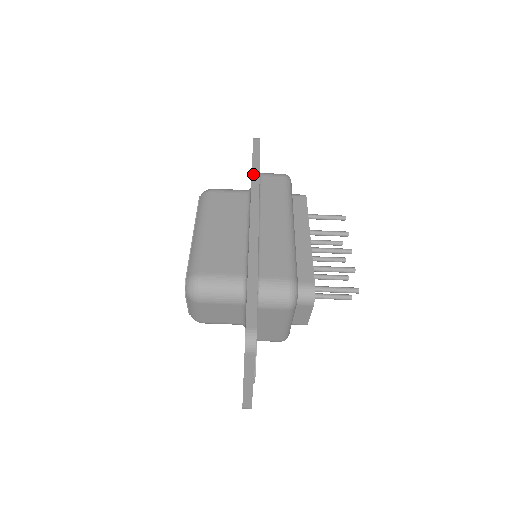
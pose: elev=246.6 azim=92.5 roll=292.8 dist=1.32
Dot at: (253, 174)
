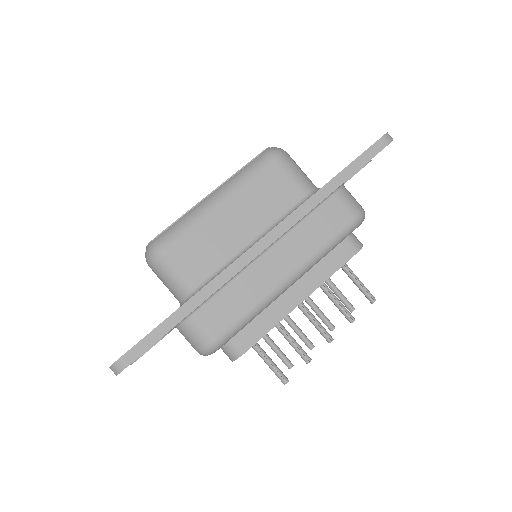
Dot at: (321, 191)
